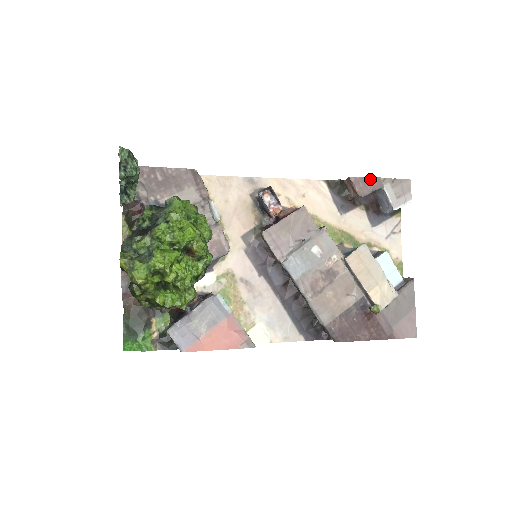
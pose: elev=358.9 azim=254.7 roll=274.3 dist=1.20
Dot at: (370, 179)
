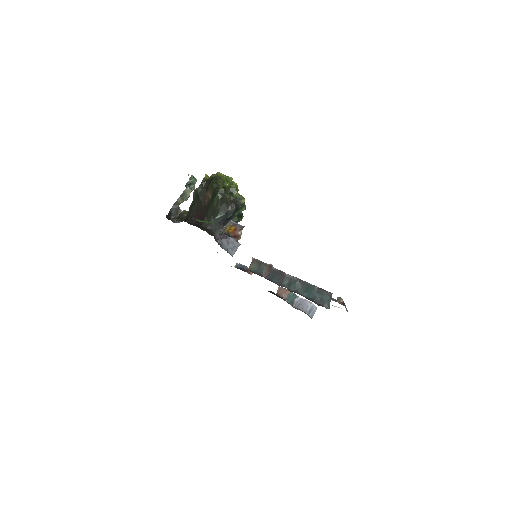
Dot at: occluded
